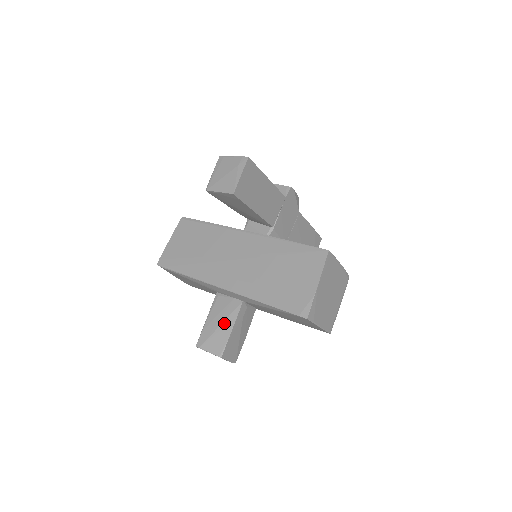
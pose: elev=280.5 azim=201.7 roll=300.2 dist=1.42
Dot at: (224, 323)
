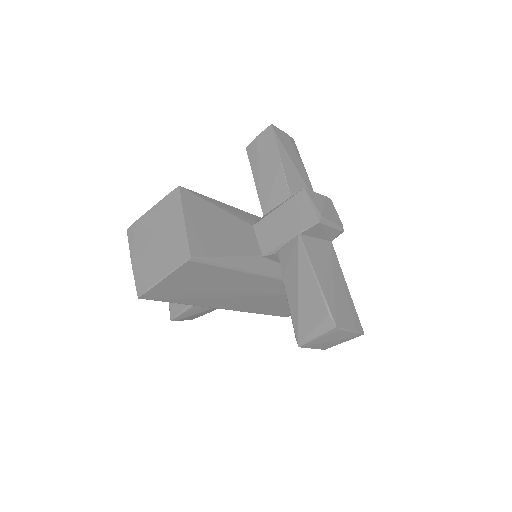
Dot at: (208, 311)
